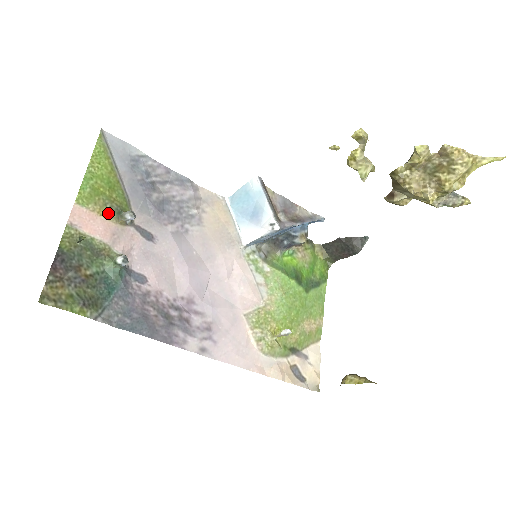
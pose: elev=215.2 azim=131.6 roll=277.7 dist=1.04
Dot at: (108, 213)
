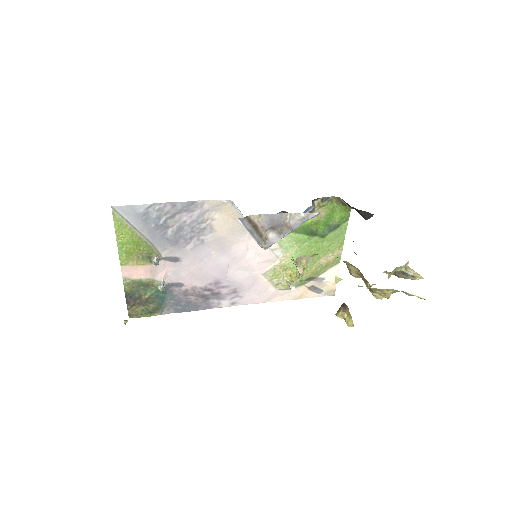
Dot at: (143, 261)
